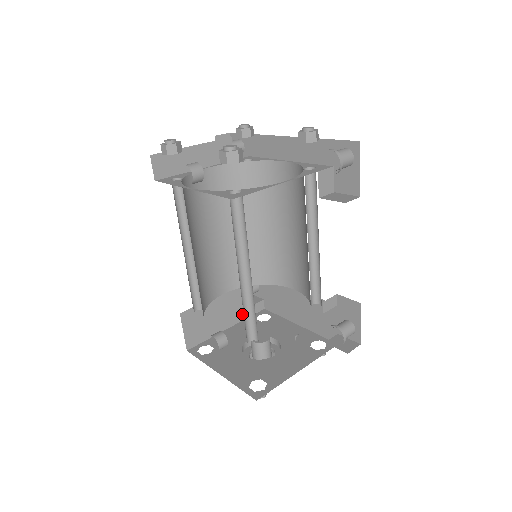
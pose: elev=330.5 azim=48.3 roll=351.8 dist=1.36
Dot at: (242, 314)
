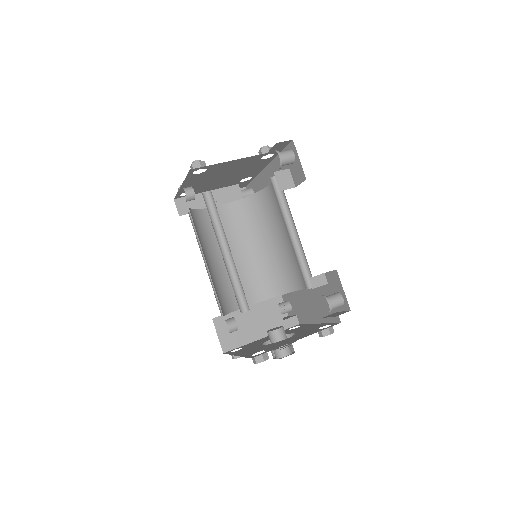
Dot at: (275, 327)
